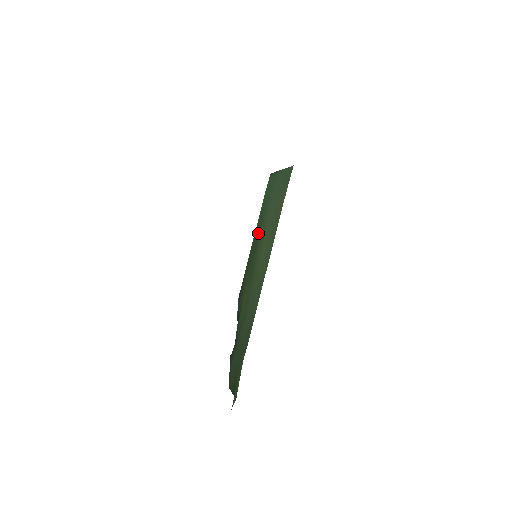
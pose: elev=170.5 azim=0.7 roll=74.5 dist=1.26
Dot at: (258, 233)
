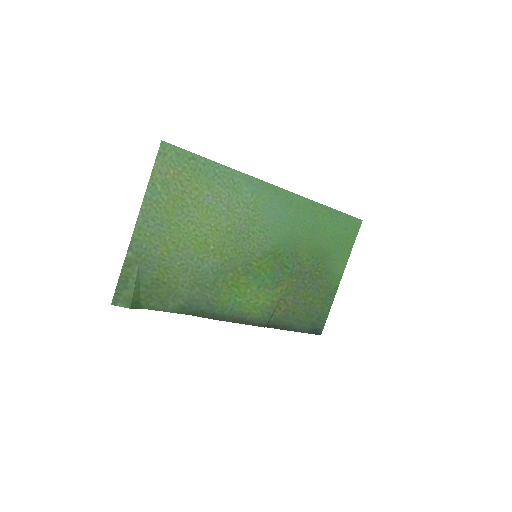
Dot at: (297, 254)
